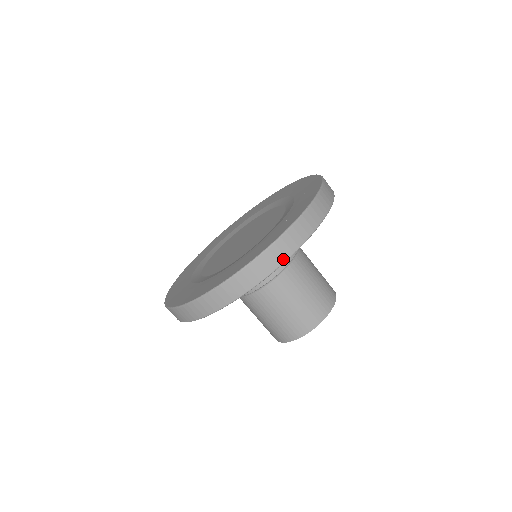
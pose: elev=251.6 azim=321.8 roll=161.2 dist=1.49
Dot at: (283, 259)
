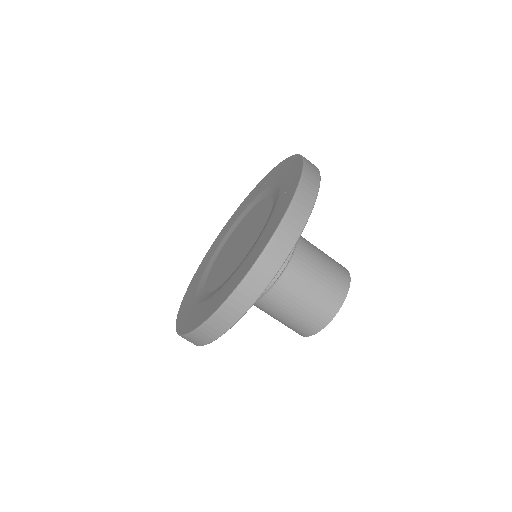
Dot at: (204, 343)
